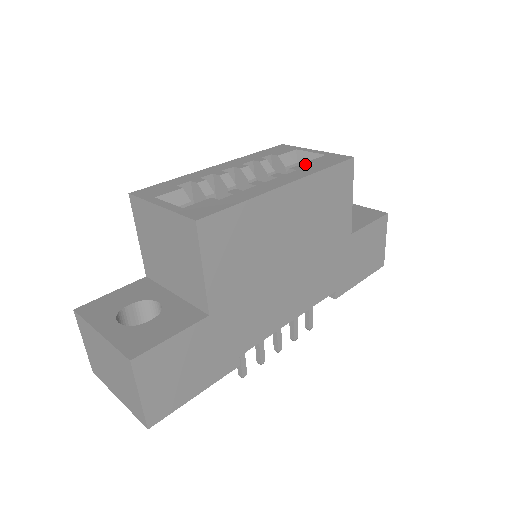
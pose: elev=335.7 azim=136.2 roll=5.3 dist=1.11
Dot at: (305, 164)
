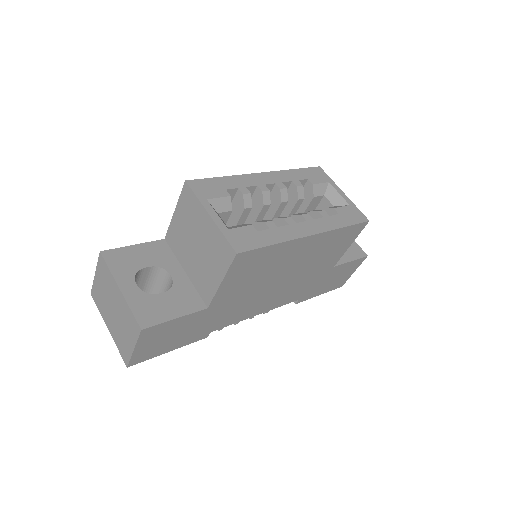
Dot at: (331, 208)
